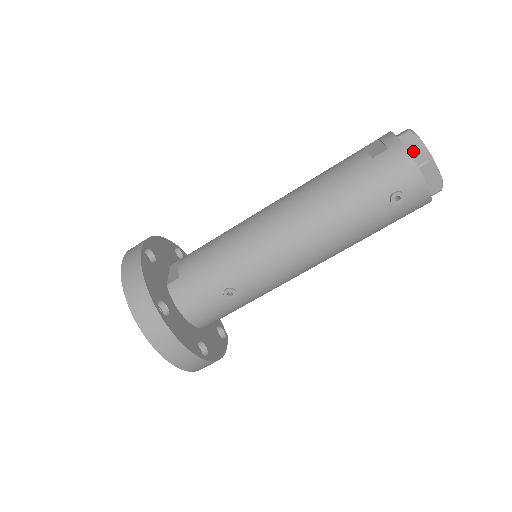
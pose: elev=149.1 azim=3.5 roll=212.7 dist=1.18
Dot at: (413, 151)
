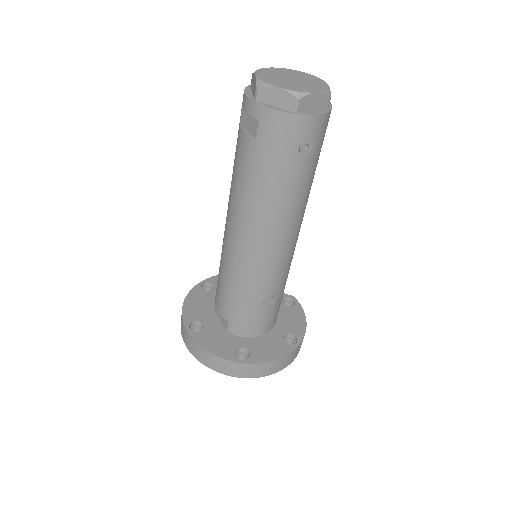
Dot at: (278, 102)
